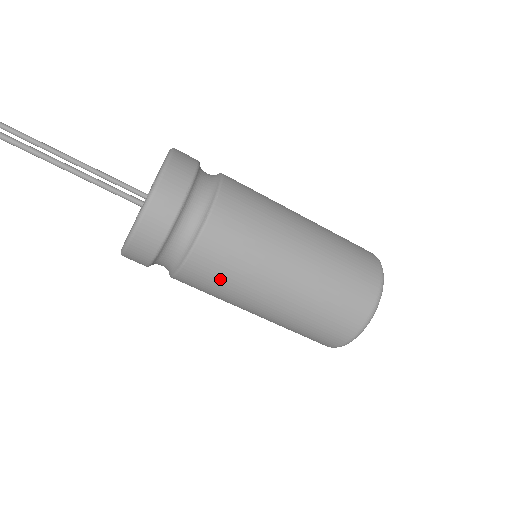
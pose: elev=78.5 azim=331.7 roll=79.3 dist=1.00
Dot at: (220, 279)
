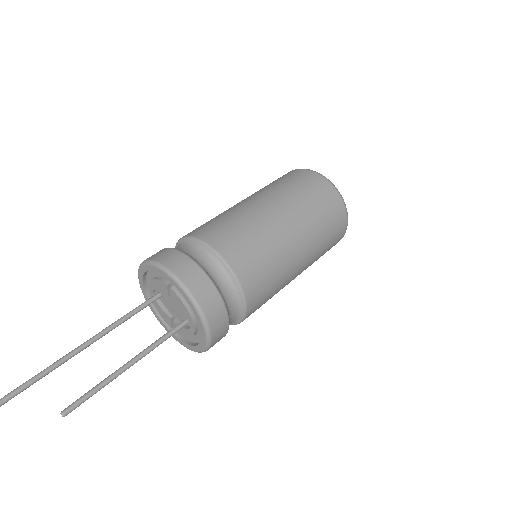
Dot at: occluded
